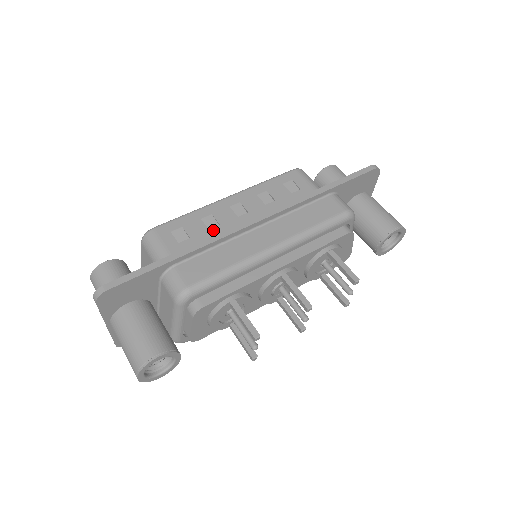
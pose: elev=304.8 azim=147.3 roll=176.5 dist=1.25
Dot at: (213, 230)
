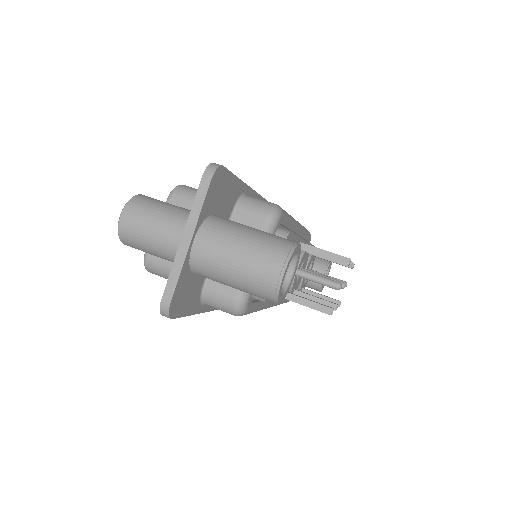
Dot at: occluded
